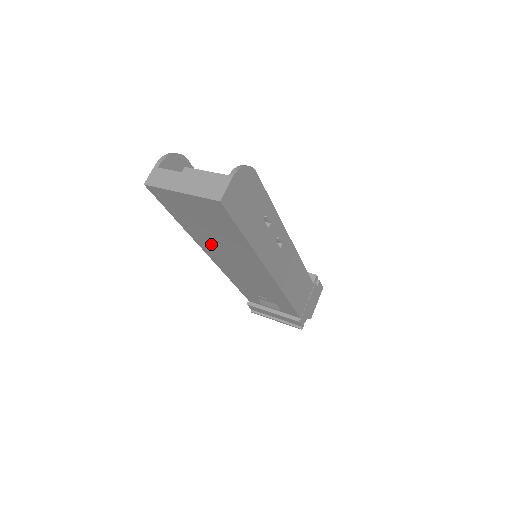
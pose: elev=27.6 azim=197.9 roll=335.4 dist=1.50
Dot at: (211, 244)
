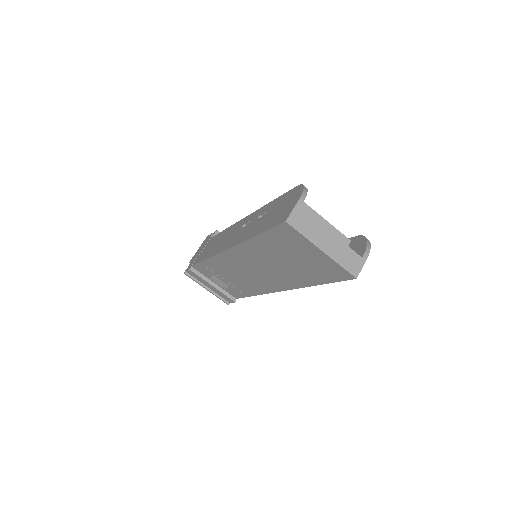
Dot at: (257, 256)
